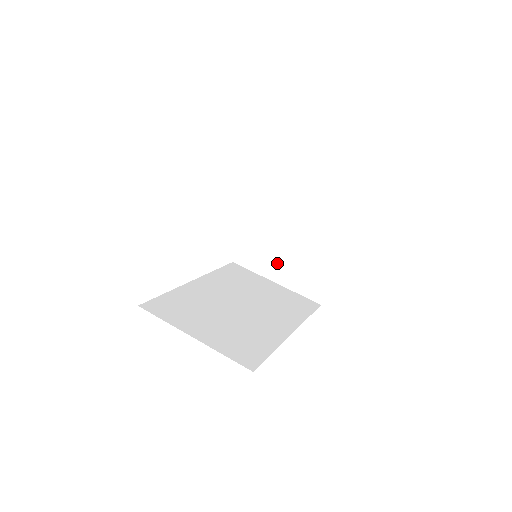
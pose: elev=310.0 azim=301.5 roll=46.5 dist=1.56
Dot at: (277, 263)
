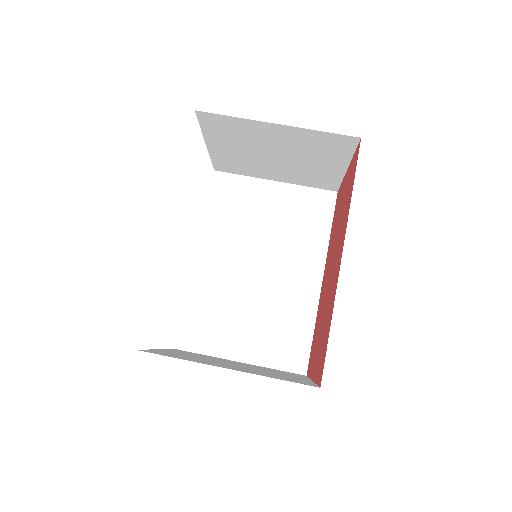
Dot at: (270, 171)
